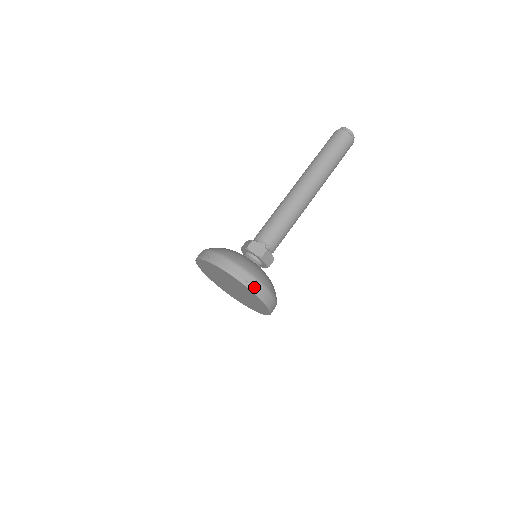
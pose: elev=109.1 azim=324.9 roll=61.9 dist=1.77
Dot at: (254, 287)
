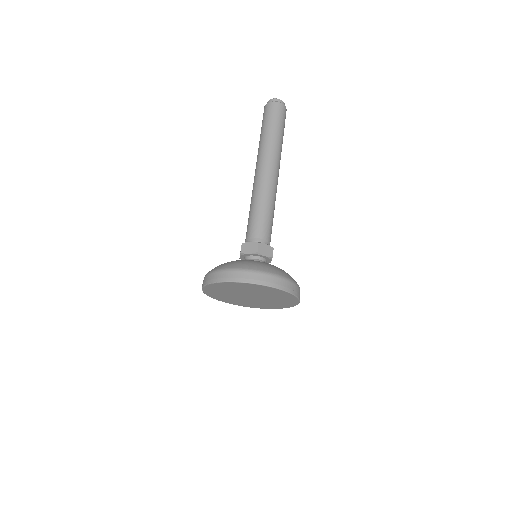
Dot at: (258, 280)
